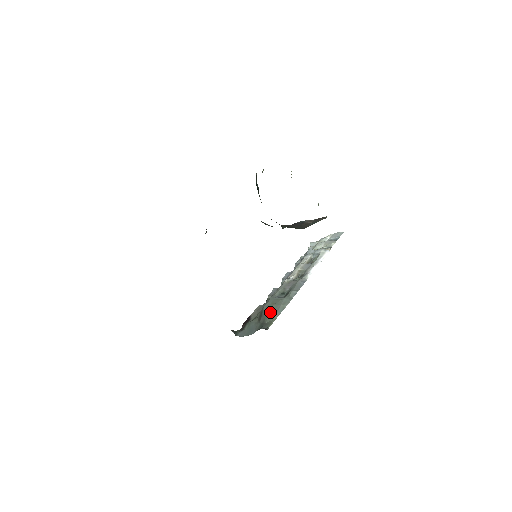
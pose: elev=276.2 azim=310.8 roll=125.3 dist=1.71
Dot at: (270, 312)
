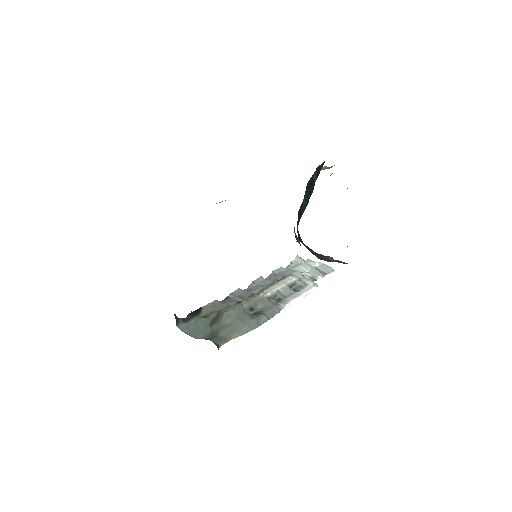
Dot at: (230, 326)
